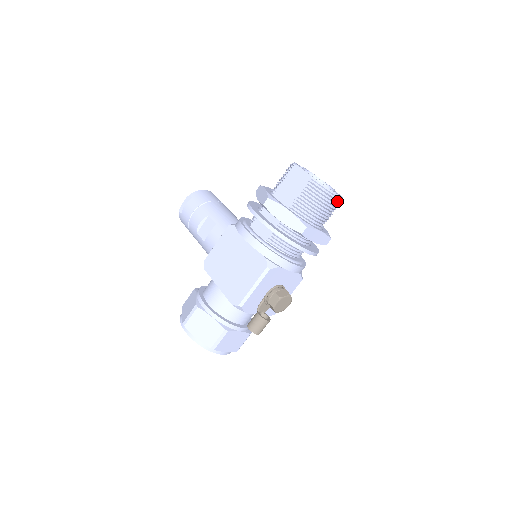
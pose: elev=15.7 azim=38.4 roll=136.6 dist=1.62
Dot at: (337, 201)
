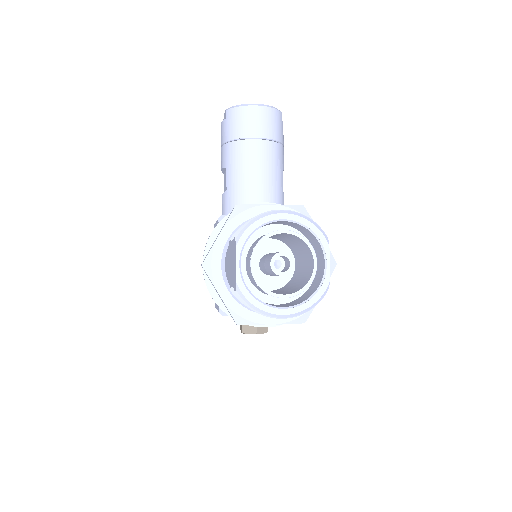
Dot at: (292, 313)
